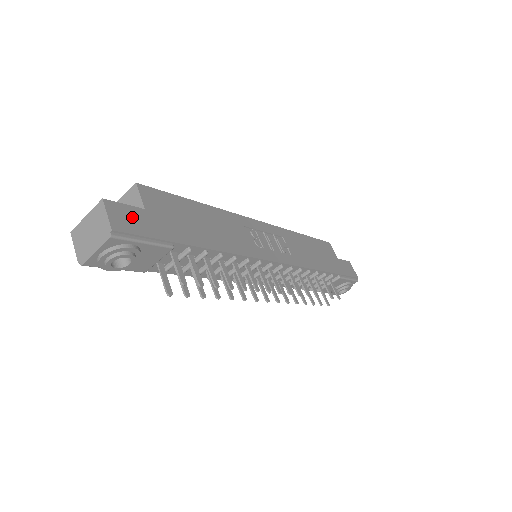
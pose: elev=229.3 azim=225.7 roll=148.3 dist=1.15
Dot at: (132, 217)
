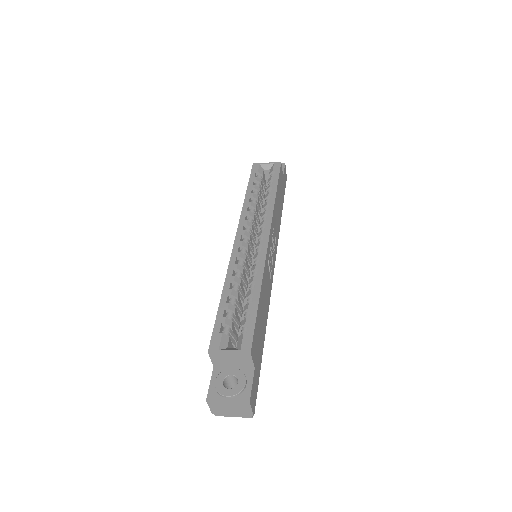
Dot at: (254, 388)
